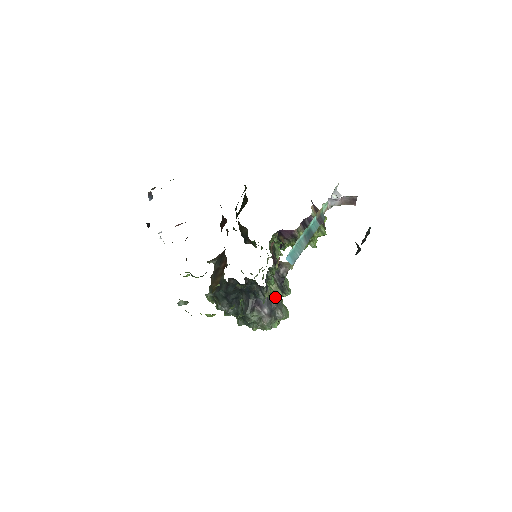
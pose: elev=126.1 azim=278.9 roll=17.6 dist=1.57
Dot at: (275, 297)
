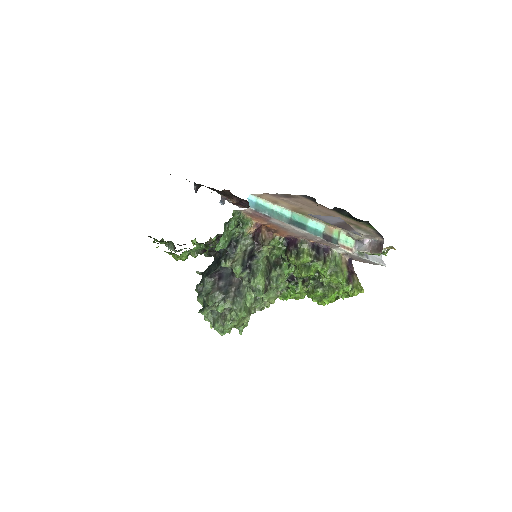
Dot at: (233, 265)
